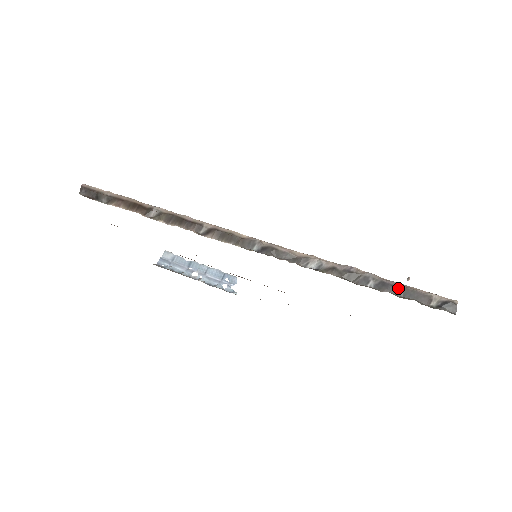
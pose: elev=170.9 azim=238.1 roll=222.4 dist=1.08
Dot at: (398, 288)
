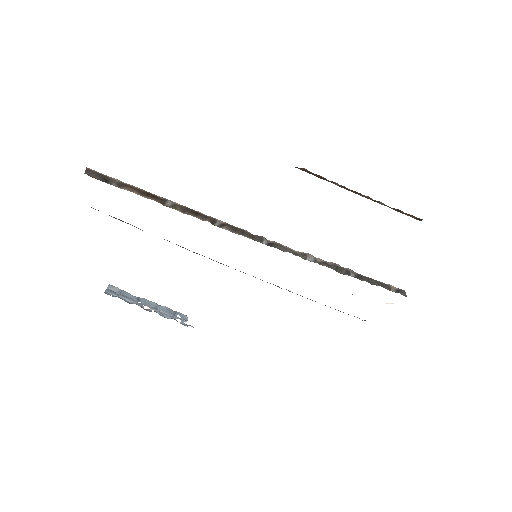
Dot at: (369, 279)
